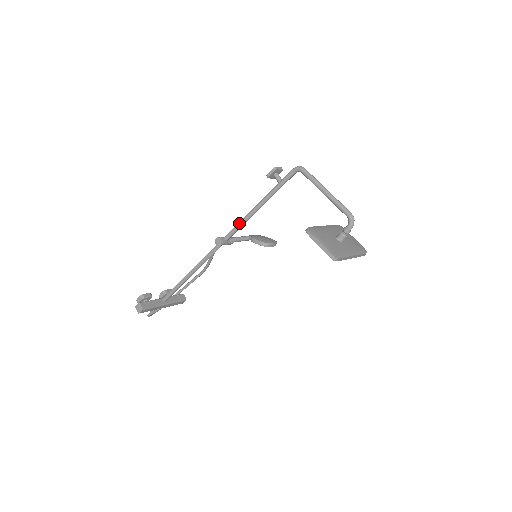
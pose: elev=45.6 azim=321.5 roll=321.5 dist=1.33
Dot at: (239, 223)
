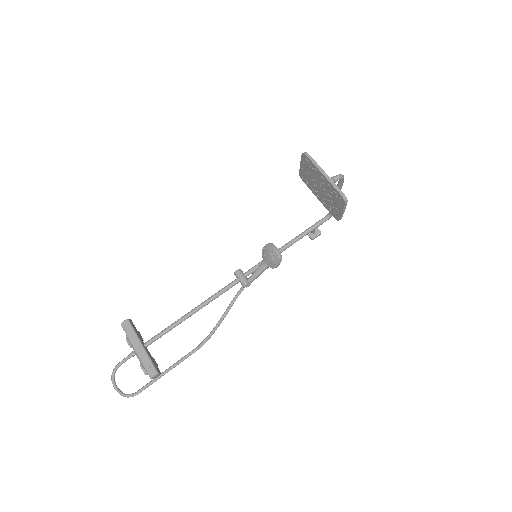
Dot at: occluded
